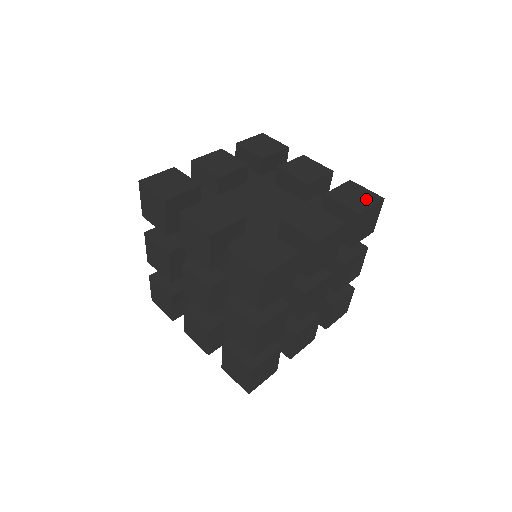
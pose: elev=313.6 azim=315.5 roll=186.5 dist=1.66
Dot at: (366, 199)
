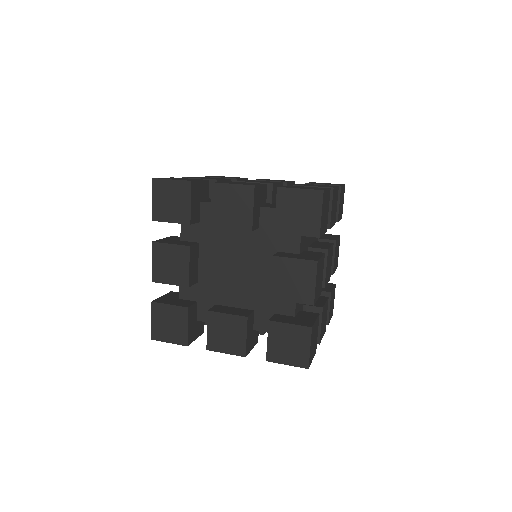
Dot at: (292, 356)
